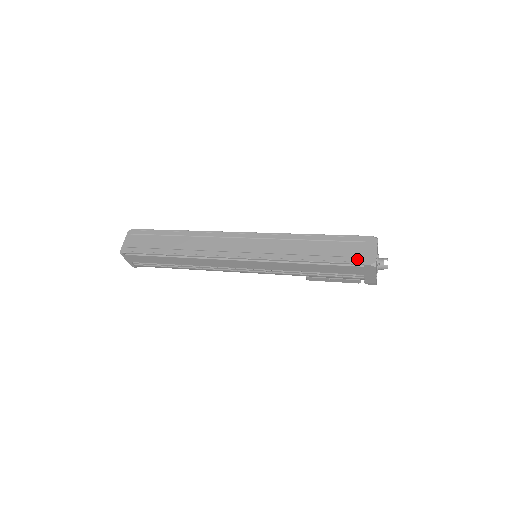
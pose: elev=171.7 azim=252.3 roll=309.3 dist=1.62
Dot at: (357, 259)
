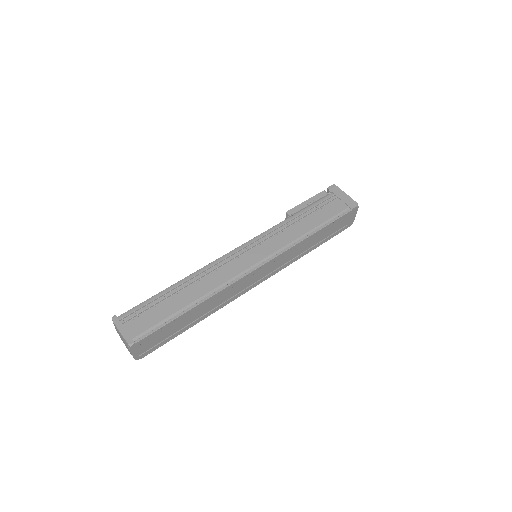
Dot at: (343, 229)
